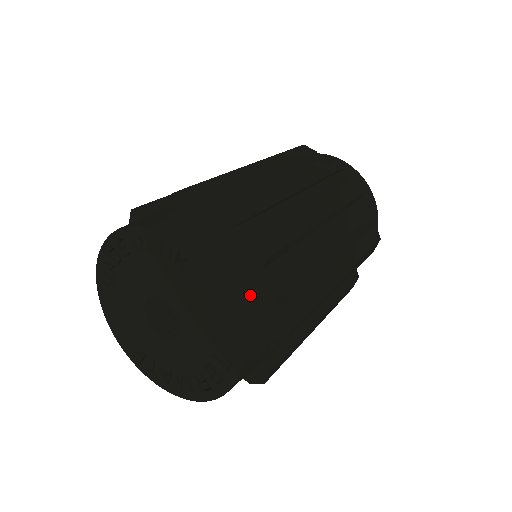
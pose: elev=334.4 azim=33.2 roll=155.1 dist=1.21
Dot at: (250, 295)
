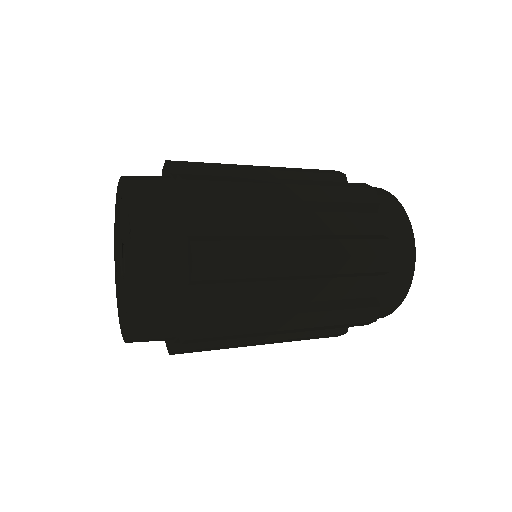
Dot at: (160, 297)
